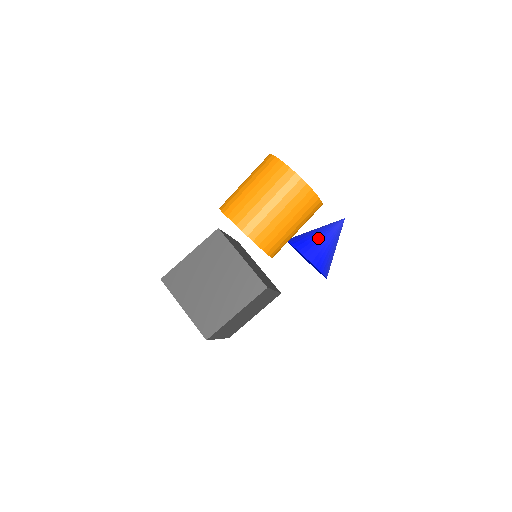
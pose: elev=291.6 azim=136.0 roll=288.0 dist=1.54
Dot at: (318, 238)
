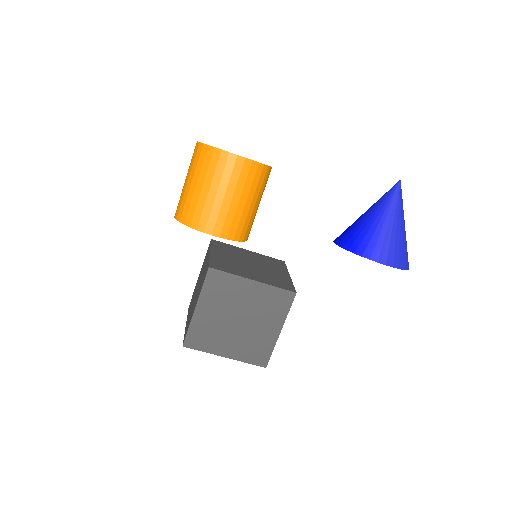
Dot at: (359, 218)
